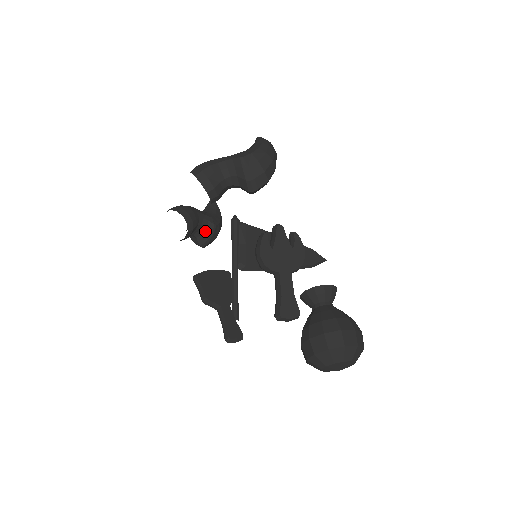
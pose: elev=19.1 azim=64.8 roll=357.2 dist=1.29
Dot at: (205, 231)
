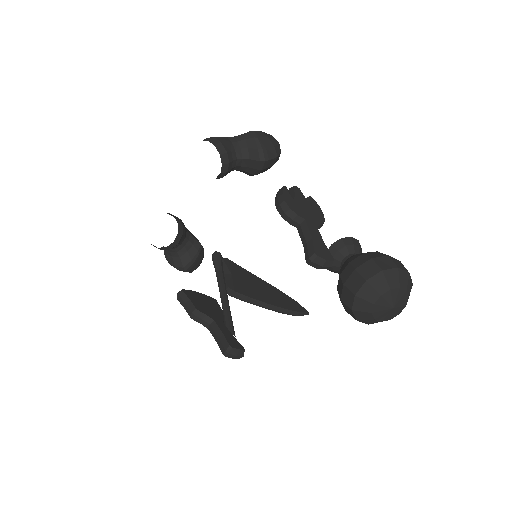
Dot at: (191, 249)
